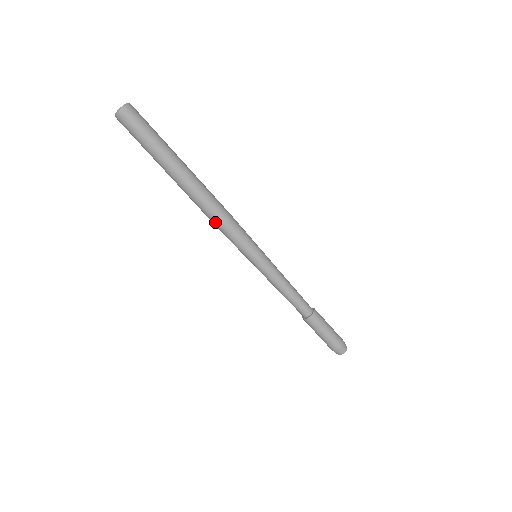
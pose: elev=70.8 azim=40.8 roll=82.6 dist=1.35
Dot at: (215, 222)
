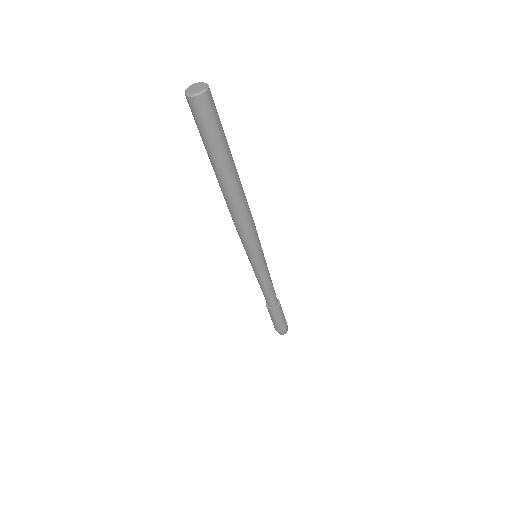
Dot at: (243, 225)
